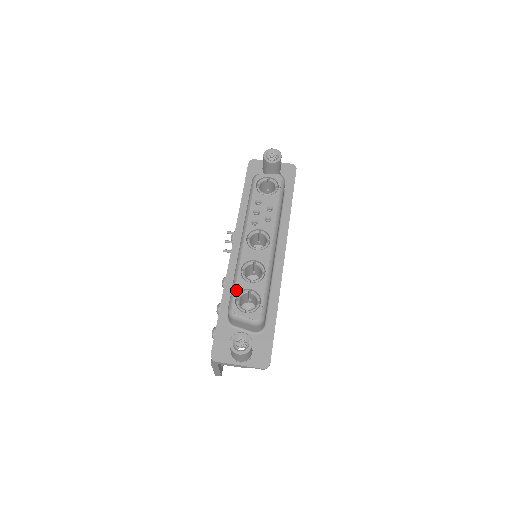
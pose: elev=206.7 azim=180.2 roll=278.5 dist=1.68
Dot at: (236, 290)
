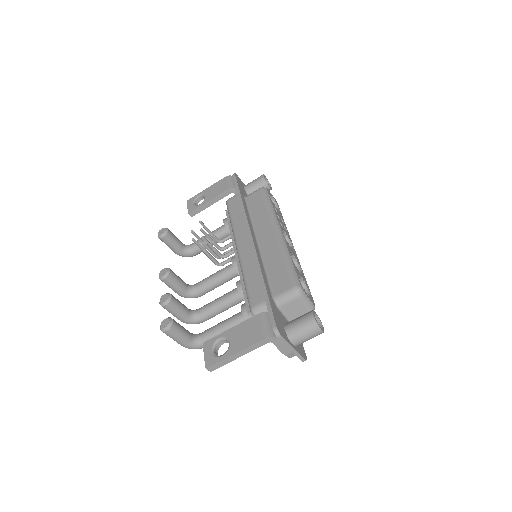
Dot at: (296, 271)
